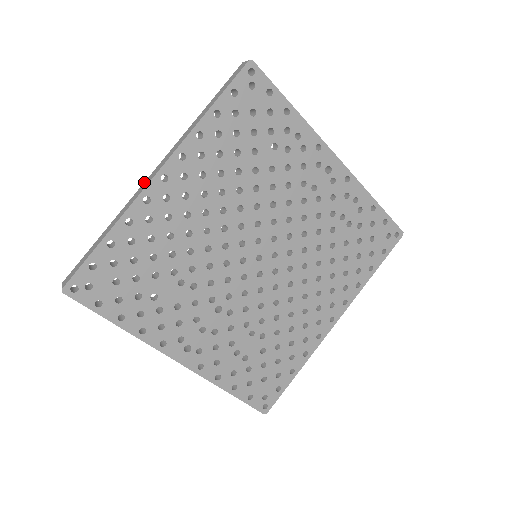
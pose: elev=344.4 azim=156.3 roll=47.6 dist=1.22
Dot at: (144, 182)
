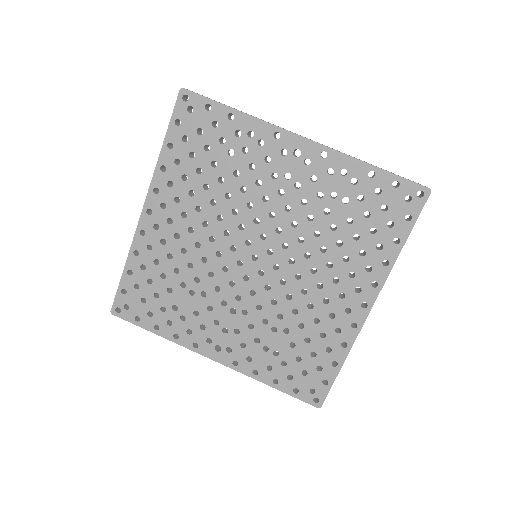
Dot at: occluded
